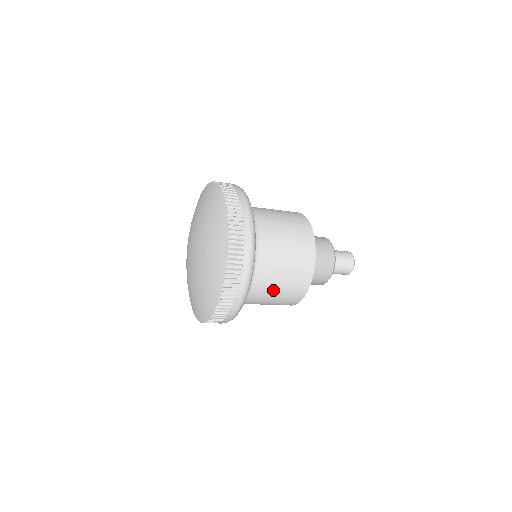
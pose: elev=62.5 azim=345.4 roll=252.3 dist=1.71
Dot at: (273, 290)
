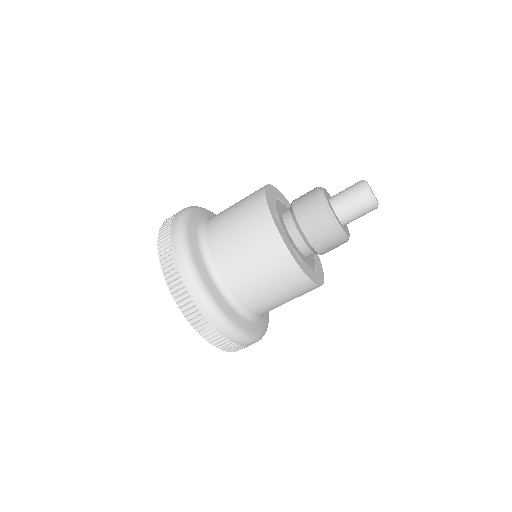
Dot at: (265, 293)
